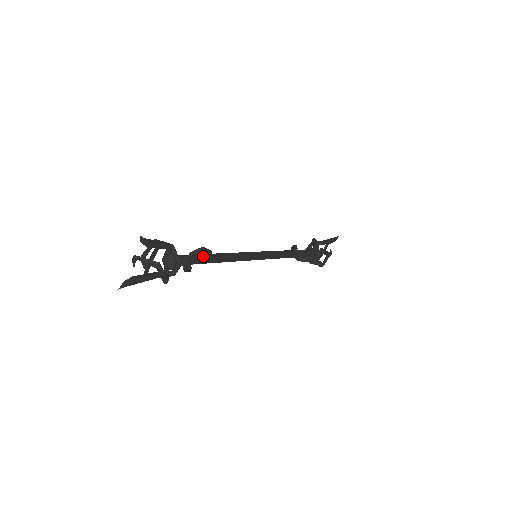
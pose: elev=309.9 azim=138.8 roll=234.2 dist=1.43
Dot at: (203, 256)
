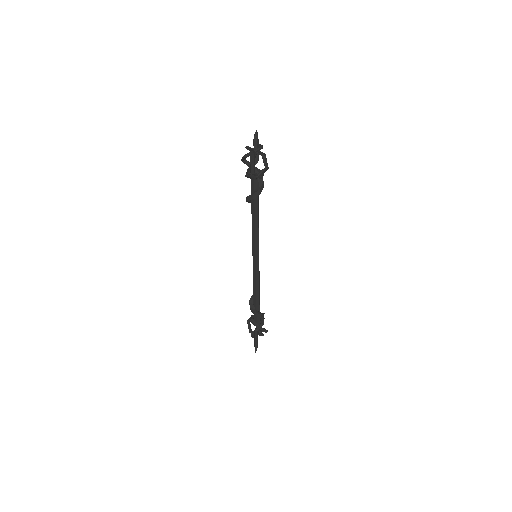
Dot at: occluded
